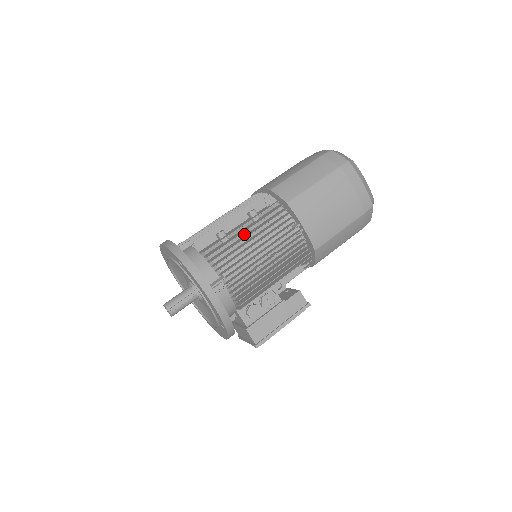
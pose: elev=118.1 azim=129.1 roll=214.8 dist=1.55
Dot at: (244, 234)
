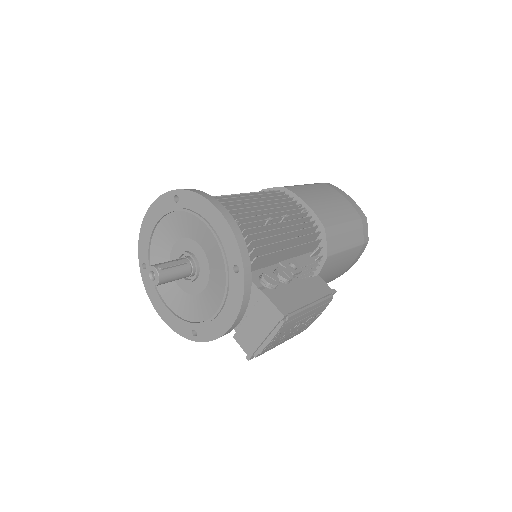
Dot at: occluded
